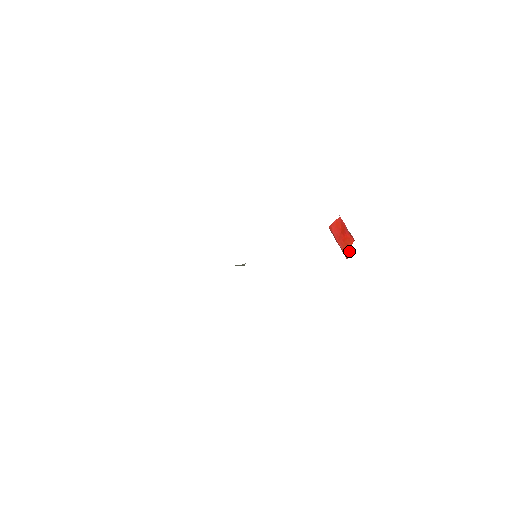
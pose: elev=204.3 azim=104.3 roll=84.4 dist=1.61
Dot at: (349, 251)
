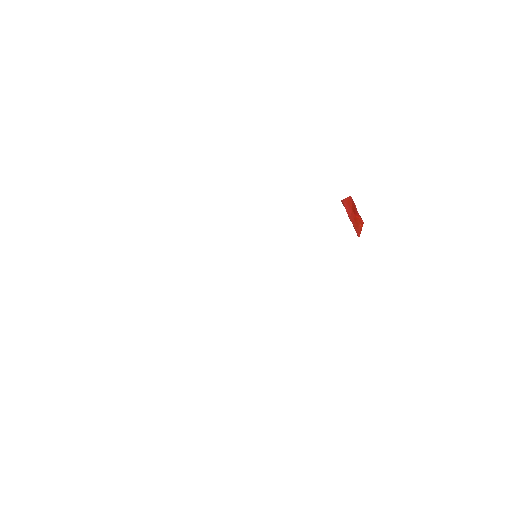
Dot at: (360, 231)
